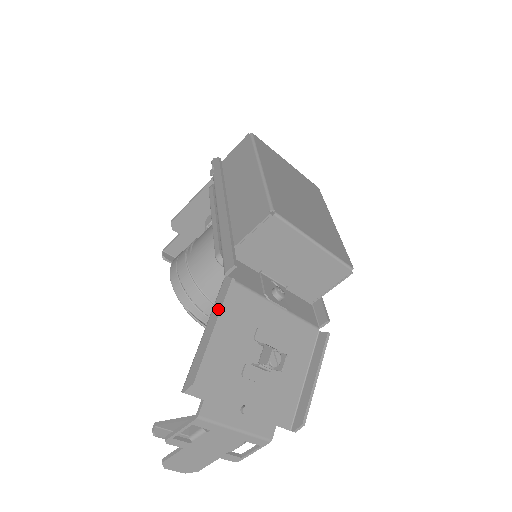
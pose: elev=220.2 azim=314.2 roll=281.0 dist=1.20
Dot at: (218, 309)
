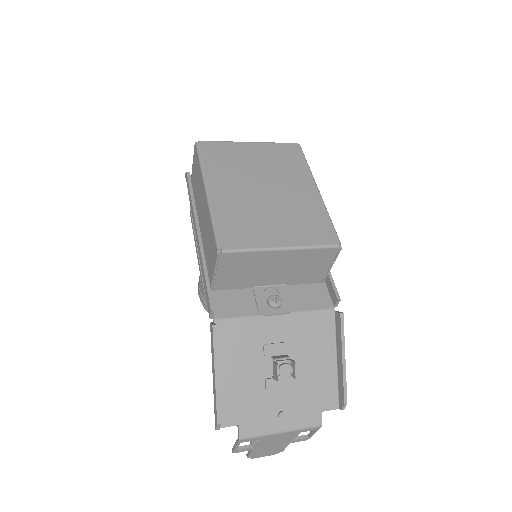
Dot at: (213, 356)
